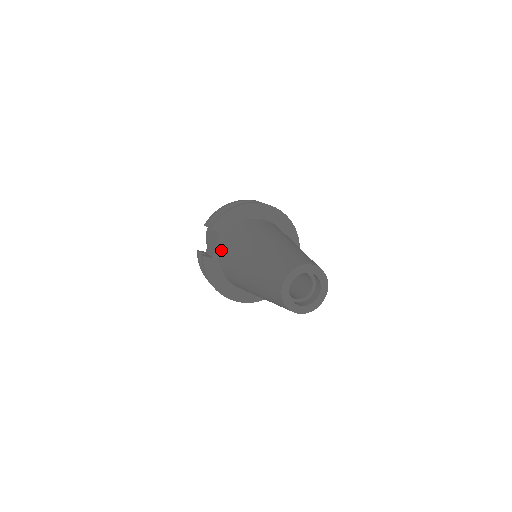
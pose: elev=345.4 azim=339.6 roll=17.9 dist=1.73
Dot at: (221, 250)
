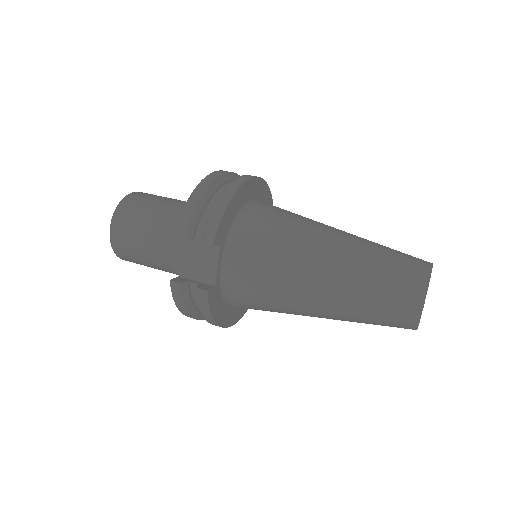
Dot at: (230, 271)
